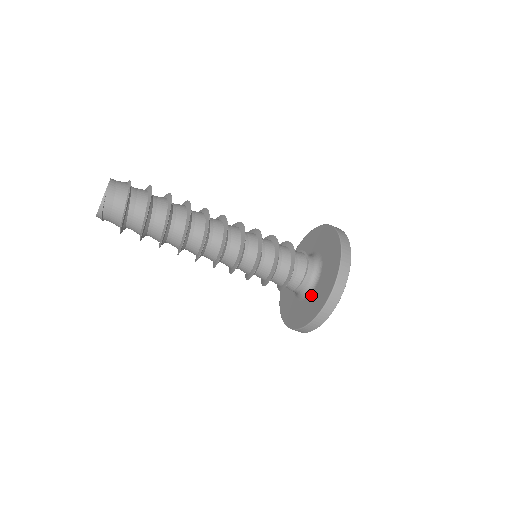
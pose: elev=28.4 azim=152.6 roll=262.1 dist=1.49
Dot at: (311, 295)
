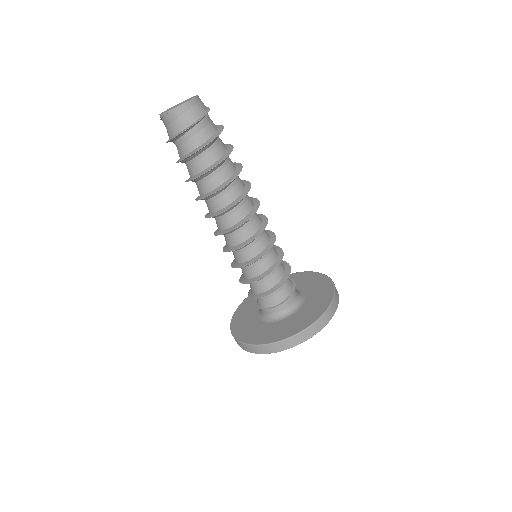
Dot at: (257, 320)
